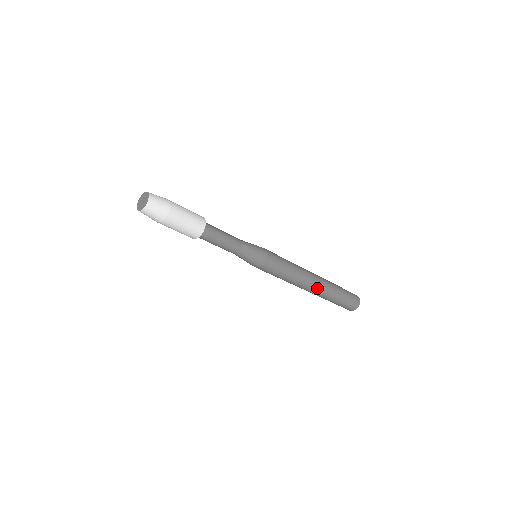
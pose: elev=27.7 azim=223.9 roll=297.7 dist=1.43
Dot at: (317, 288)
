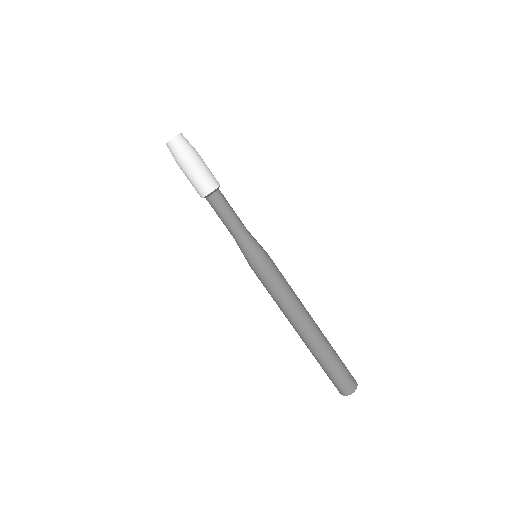
Dot at: (310, 331)
